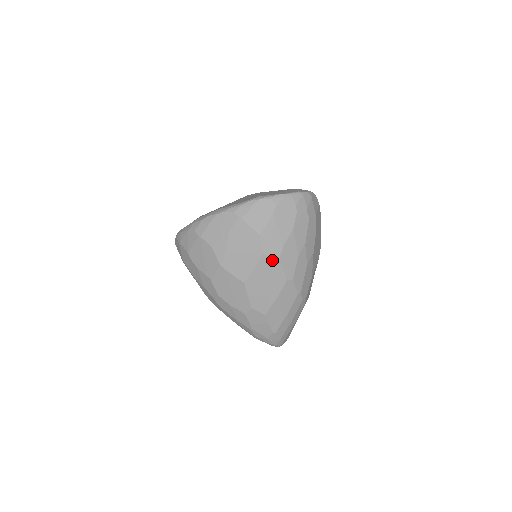
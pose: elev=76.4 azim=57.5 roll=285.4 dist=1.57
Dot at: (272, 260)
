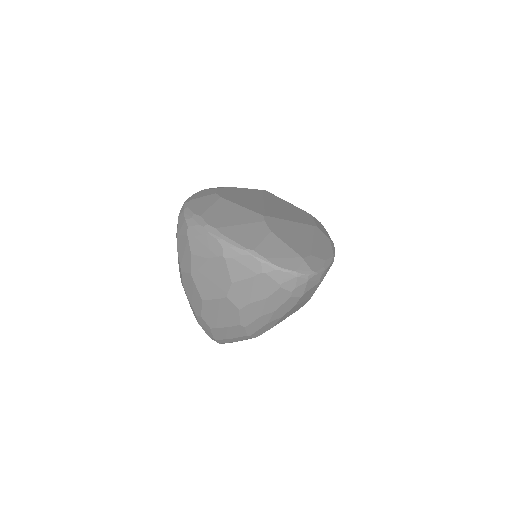
Dot at: (233, 306)
